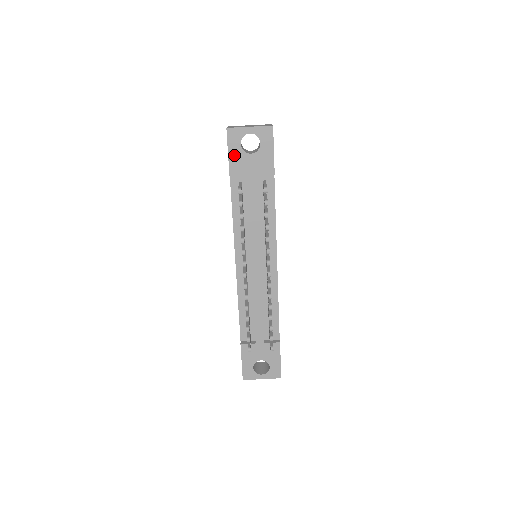
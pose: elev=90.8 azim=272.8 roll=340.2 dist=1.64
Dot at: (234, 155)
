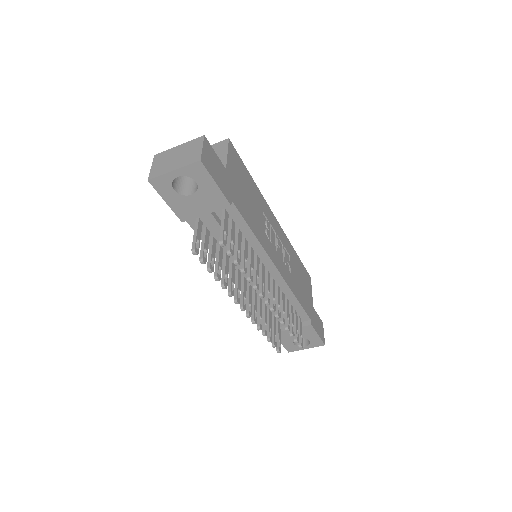
Dot at: (173, 202)
